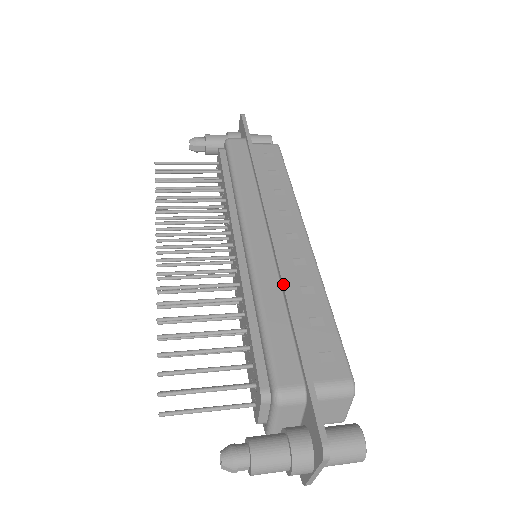
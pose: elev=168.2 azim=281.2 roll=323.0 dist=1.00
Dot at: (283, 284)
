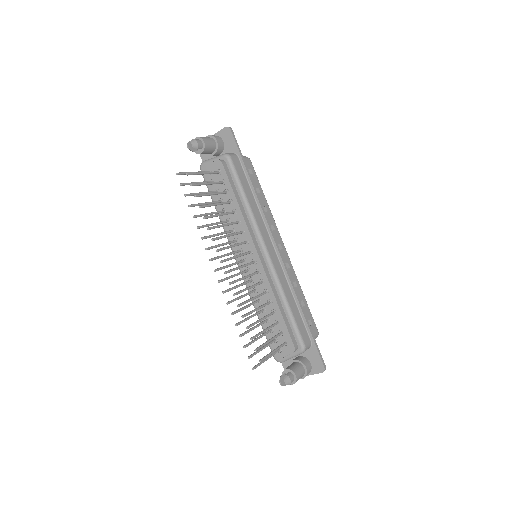
Dot at: (293, 287)
